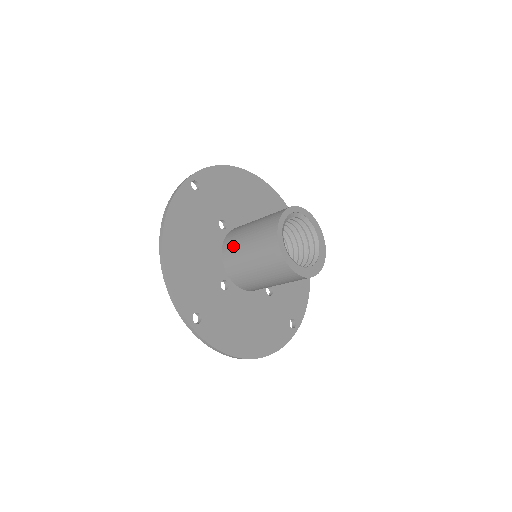
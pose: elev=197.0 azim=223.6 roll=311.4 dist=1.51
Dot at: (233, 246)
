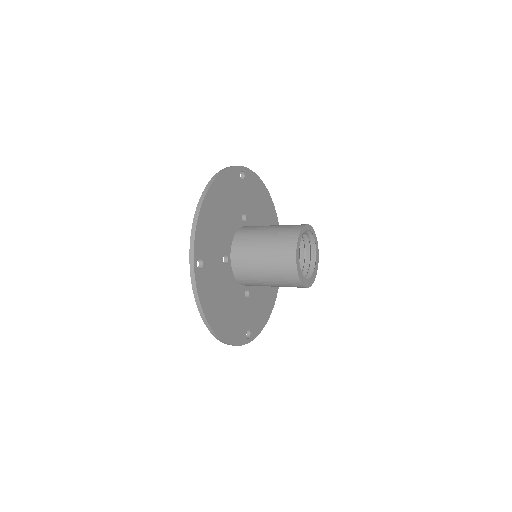
Dot at: (249, 233)
